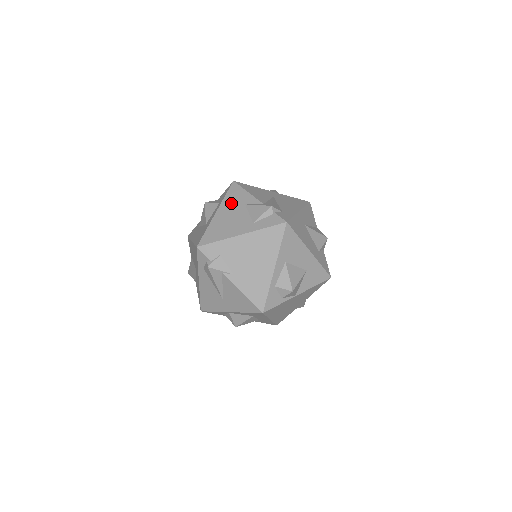
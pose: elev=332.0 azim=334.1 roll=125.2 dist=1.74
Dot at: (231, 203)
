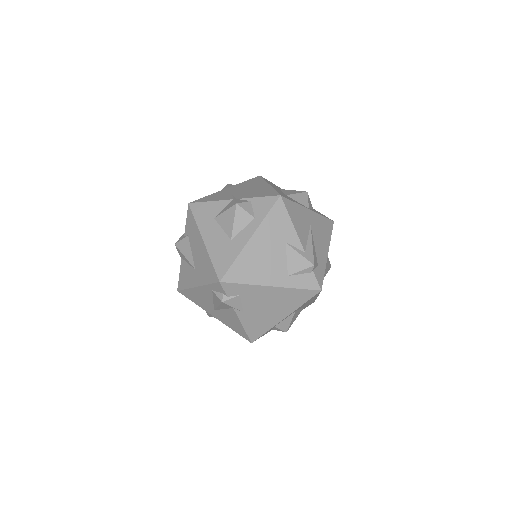
Dot at: (271, 232)
